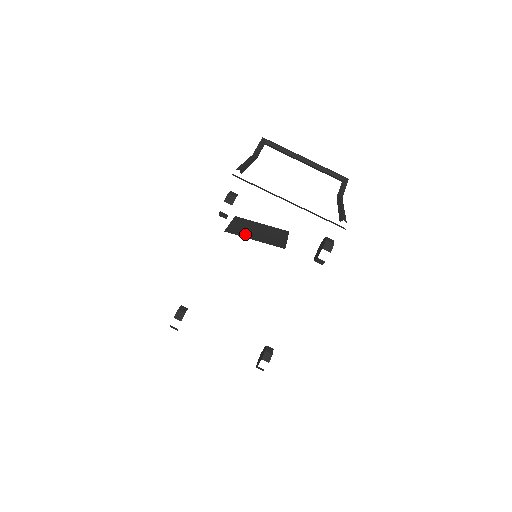
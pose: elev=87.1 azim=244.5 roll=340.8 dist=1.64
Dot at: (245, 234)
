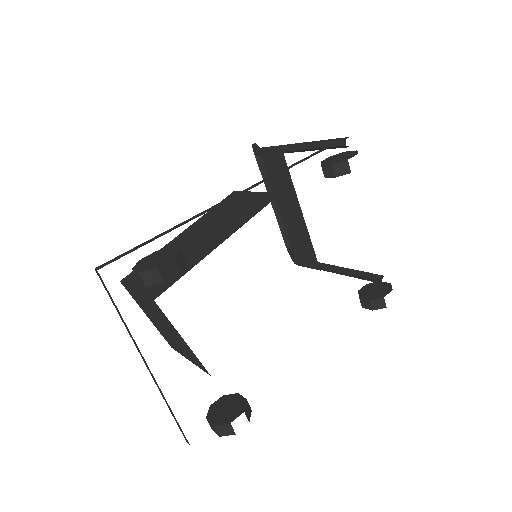
Dot at: occluded
